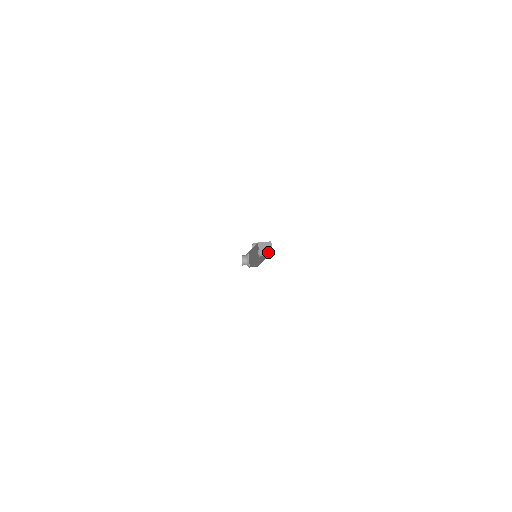
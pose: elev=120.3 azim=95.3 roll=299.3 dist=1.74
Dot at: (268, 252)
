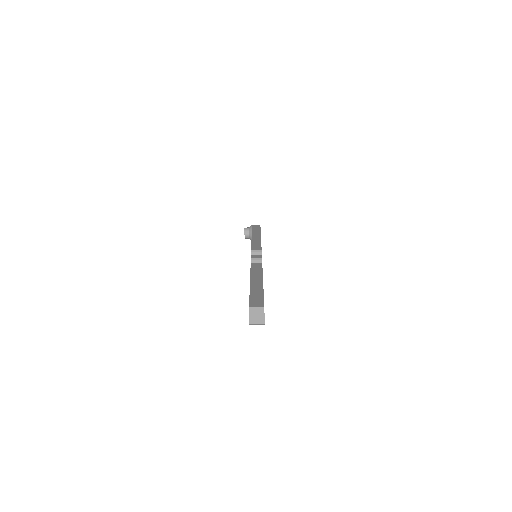
Dot at: (259, 322)
